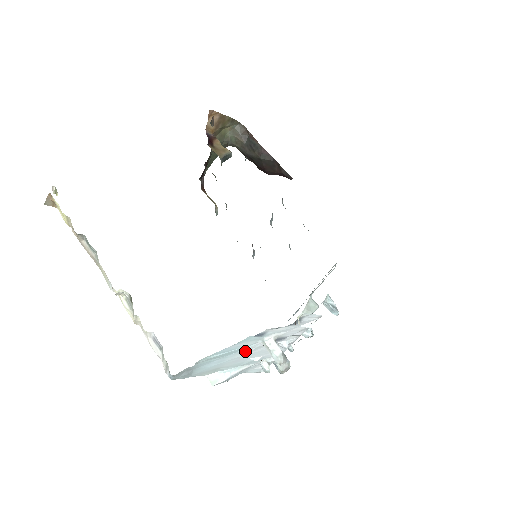
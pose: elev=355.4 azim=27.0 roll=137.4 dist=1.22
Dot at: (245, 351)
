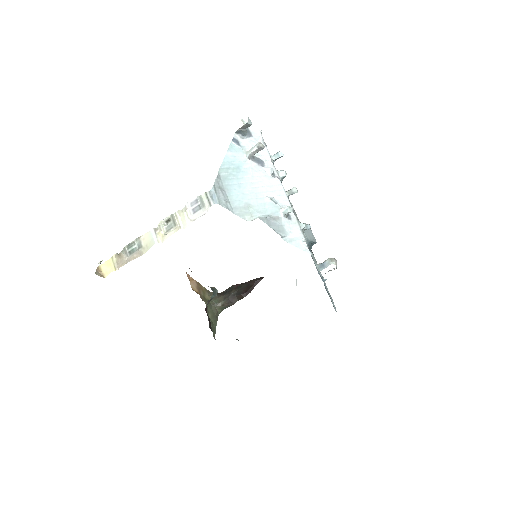
Dot at: (247, 174)
